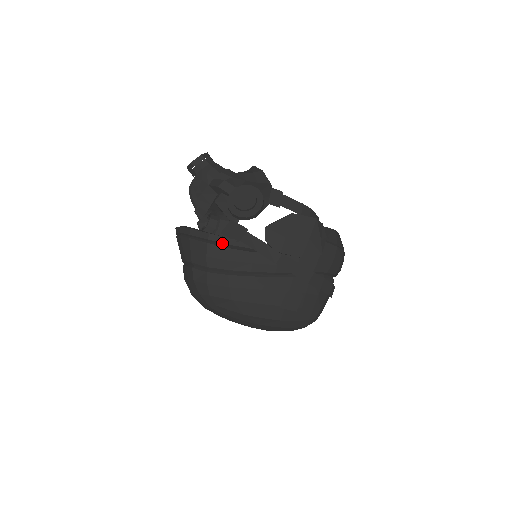
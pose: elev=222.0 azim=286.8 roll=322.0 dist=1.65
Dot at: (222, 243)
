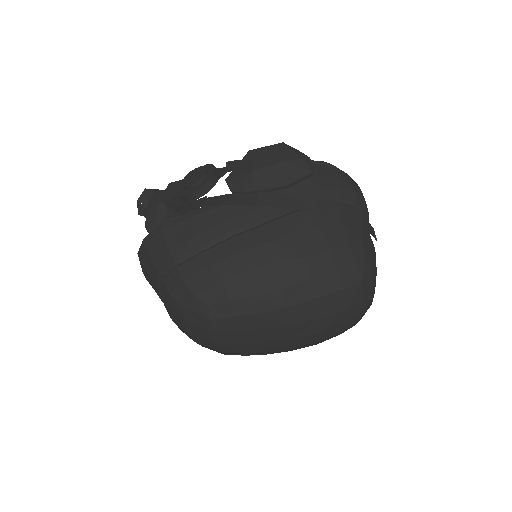
Dot at: (180, 222)
